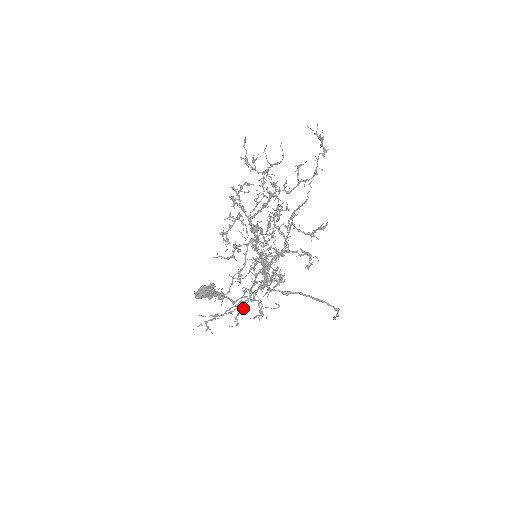
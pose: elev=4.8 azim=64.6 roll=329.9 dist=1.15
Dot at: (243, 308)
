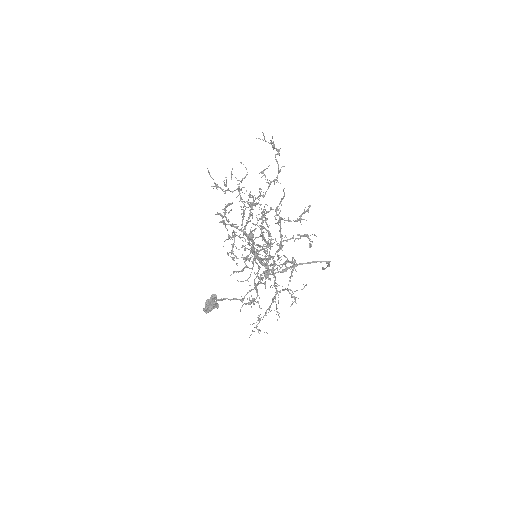
Dot at: (278, 301)
